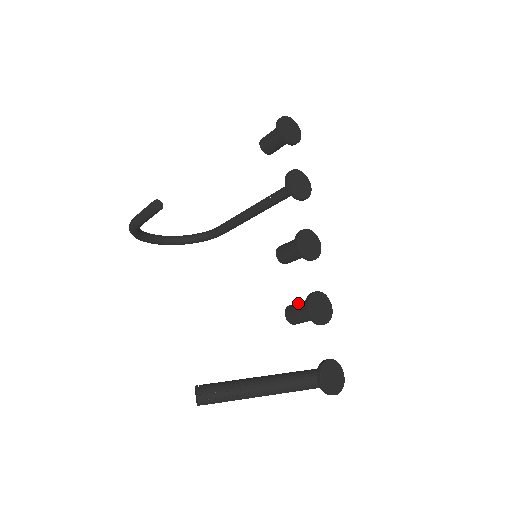
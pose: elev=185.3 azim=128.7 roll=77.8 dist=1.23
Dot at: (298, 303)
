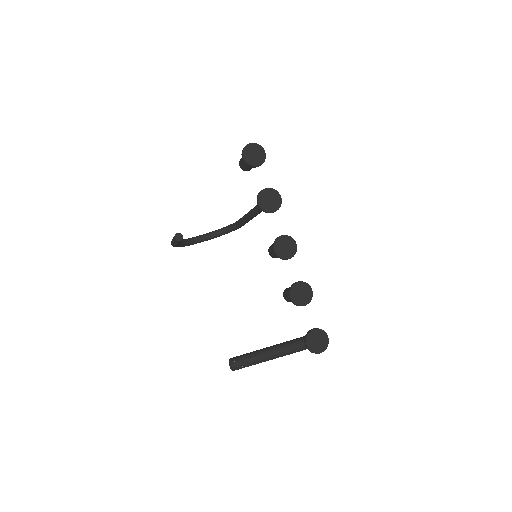
Dot at: (288, 290)
